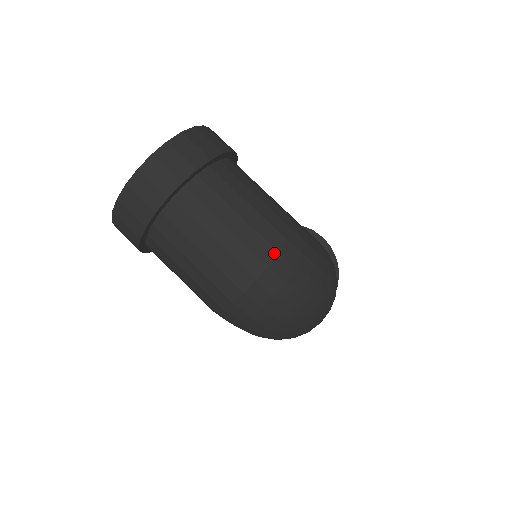
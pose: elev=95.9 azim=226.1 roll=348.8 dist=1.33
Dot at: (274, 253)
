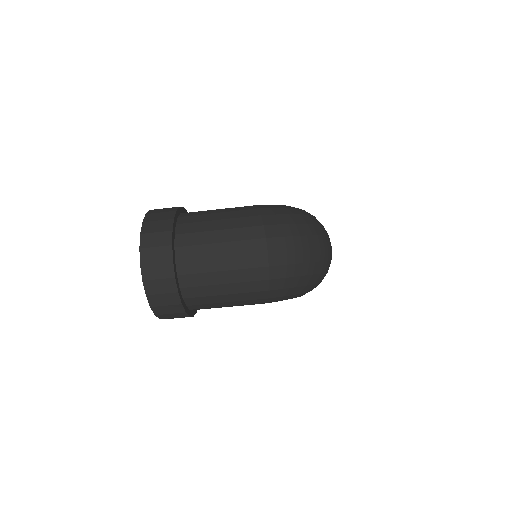
Dot at: (261, 228)
